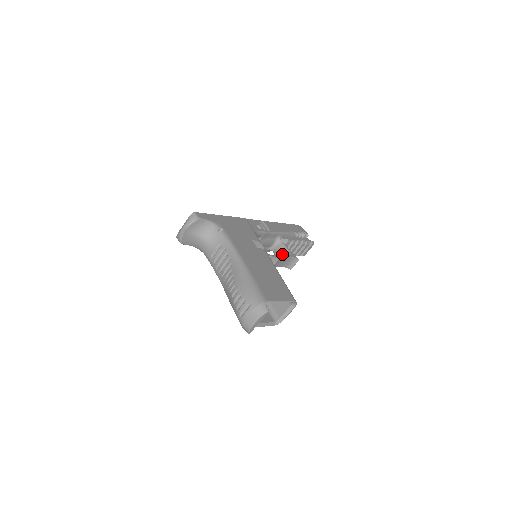
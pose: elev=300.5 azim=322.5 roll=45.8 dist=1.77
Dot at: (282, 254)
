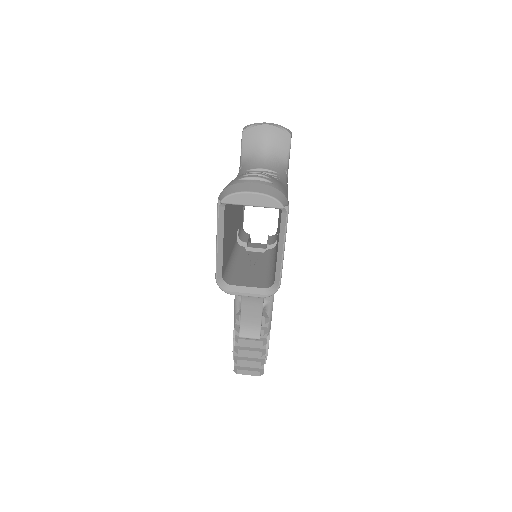
Dot at: occluded
